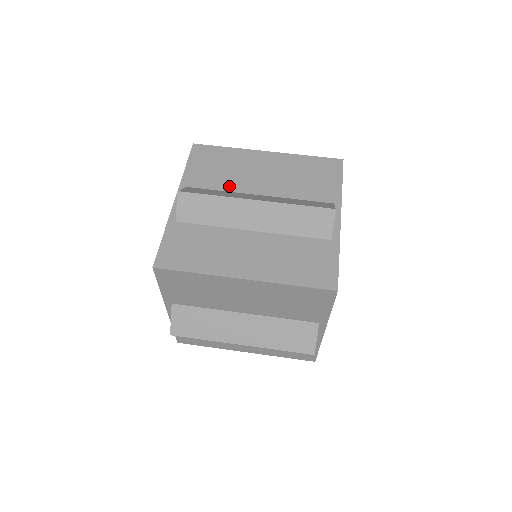
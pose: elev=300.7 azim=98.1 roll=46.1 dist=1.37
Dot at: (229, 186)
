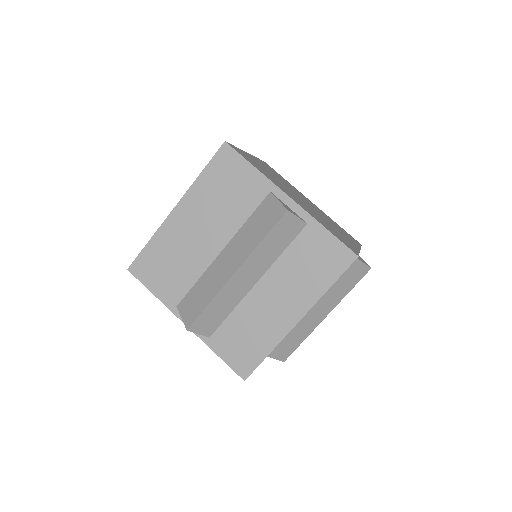
Dot at: (196, 271)
